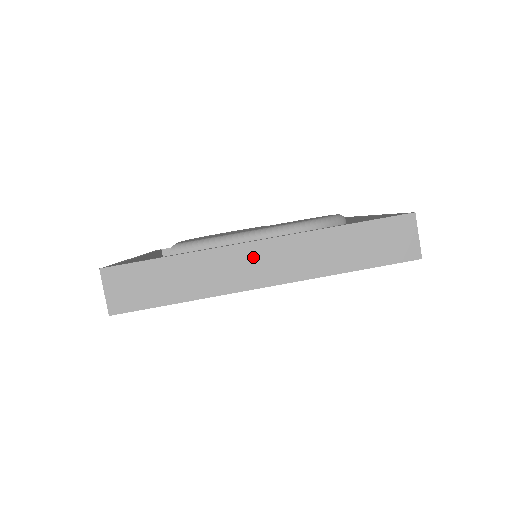
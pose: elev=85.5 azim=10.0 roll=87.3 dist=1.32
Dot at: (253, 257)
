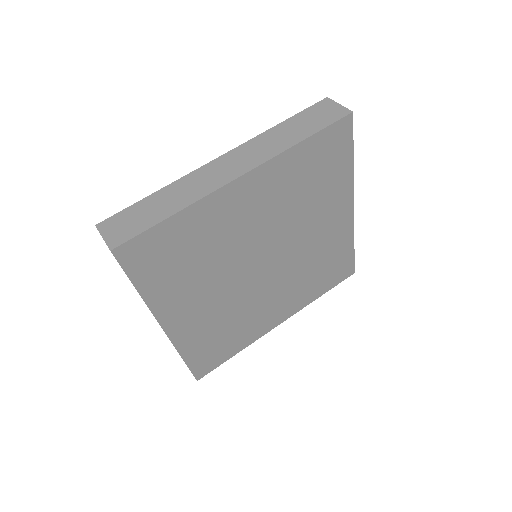
Dot at: (220, 166)
